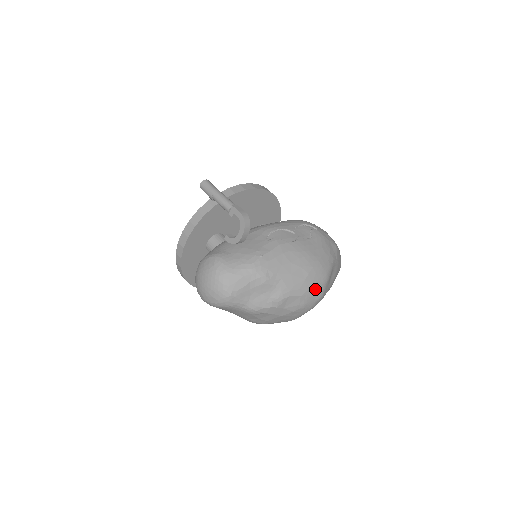
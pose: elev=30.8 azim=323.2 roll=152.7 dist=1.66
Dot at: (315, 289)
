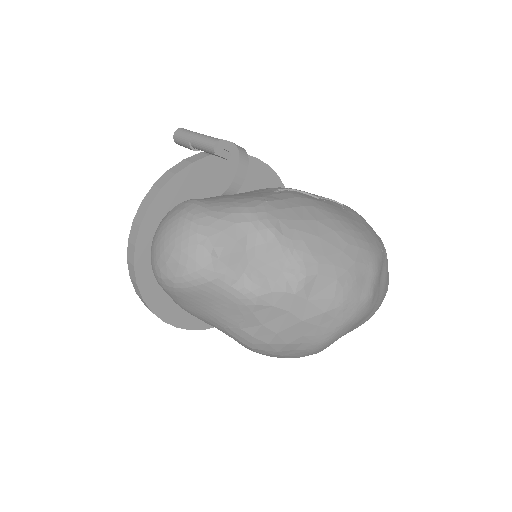
Dot at: (360, 275)
